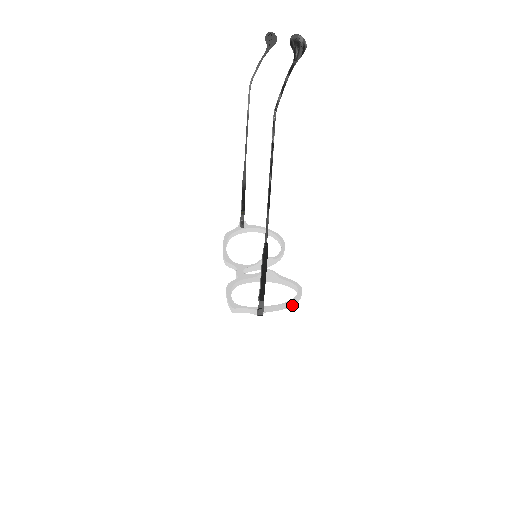
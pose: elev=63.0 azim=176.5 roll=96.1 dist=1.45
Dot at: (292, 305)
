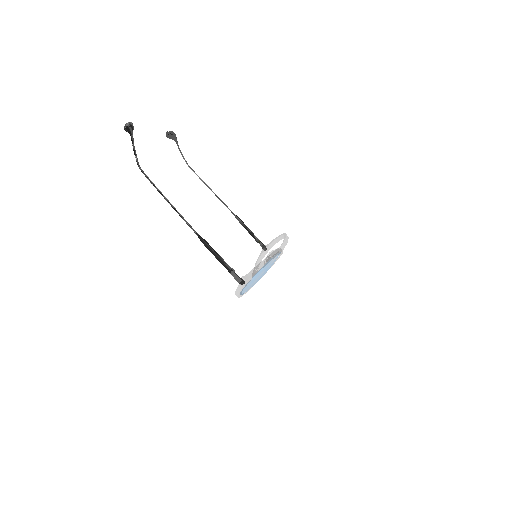
Dot at: (267, 262)
